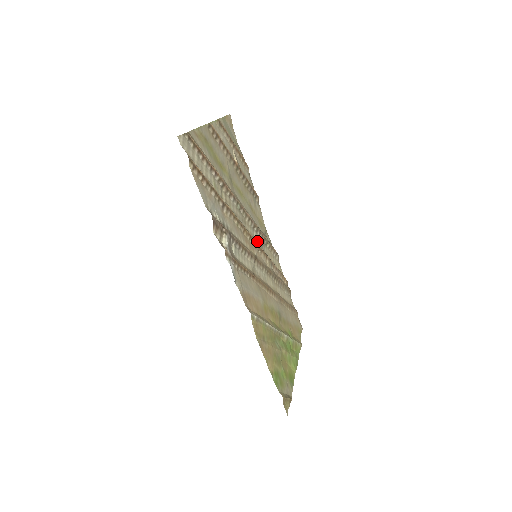
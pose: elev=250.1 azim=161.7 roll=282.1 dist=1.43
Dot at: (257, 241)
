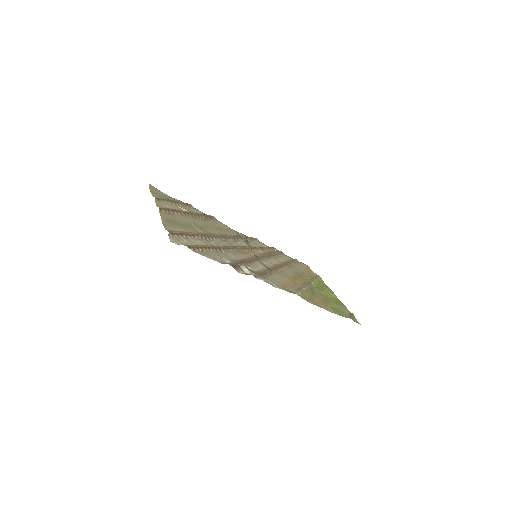
Dot at: occluded
